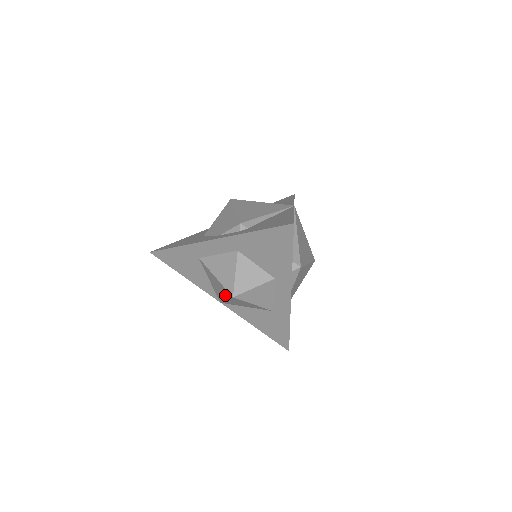
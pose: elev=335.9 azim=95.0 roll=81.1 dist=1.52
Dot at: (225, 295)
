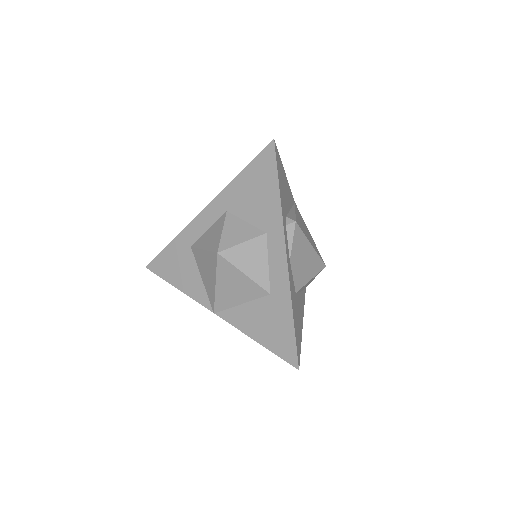
Dot at: (213, 272)
